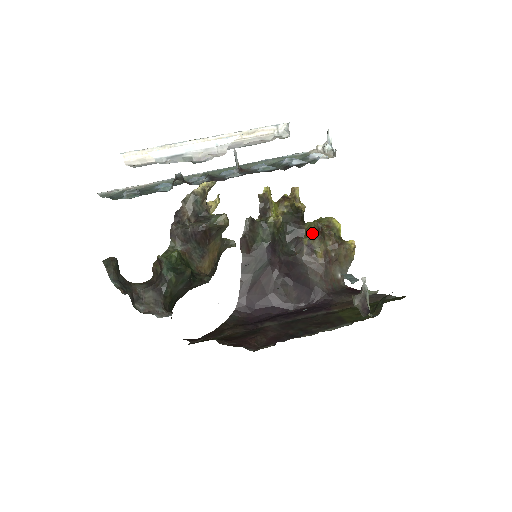
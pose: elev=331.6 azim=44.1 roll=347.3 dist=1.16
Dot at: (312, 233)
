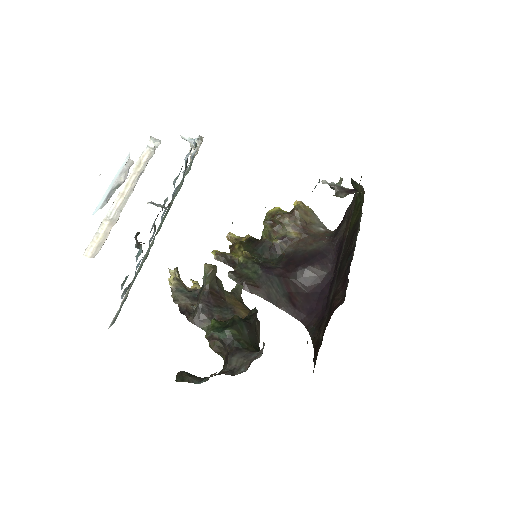
Dot at: (272, 233)
